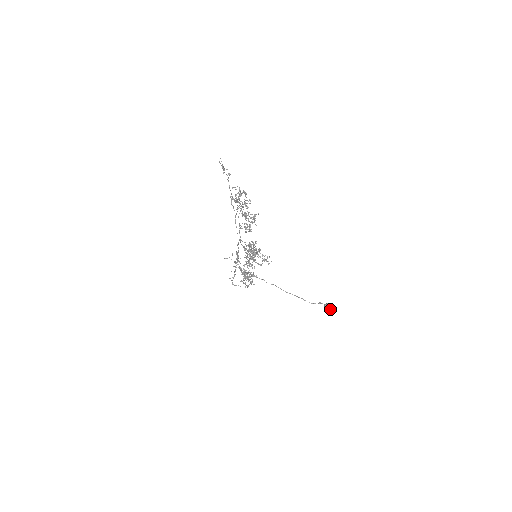
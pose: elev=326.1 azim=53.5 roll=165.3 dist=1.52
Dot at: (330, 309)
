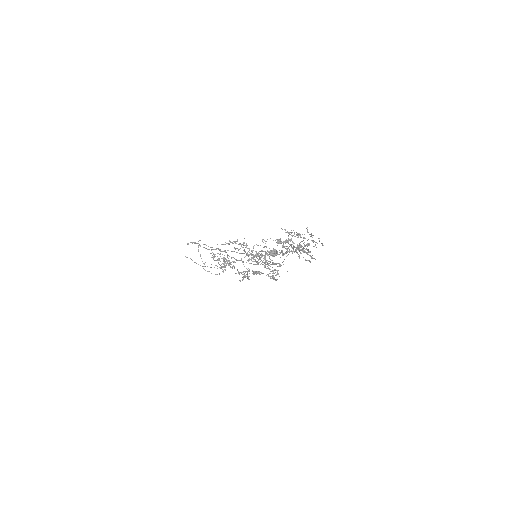
Dot at: occluded
